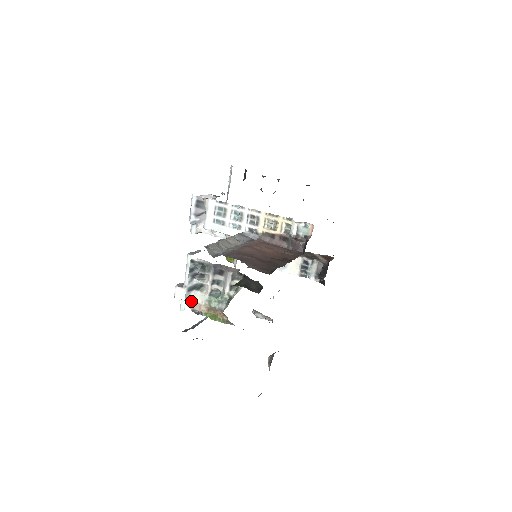
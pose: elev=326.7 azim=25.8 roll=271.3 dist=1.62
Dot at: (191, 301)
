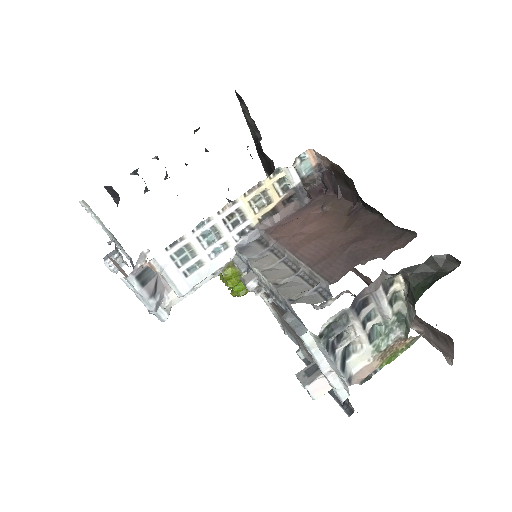
Dot at: (353, 377)
